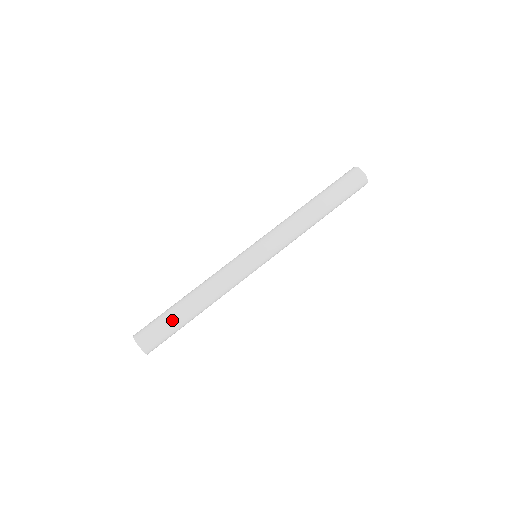
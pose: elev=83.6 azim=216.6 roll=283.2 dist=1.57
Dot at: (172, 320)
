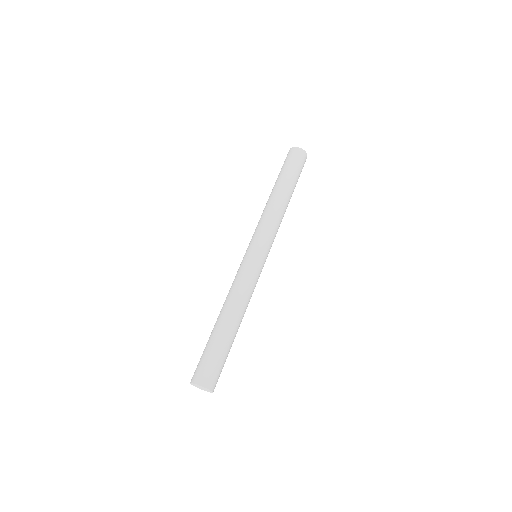
Dot at: (214, 344)
